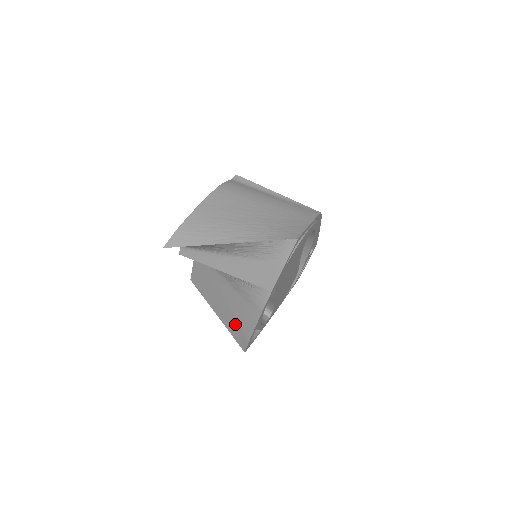
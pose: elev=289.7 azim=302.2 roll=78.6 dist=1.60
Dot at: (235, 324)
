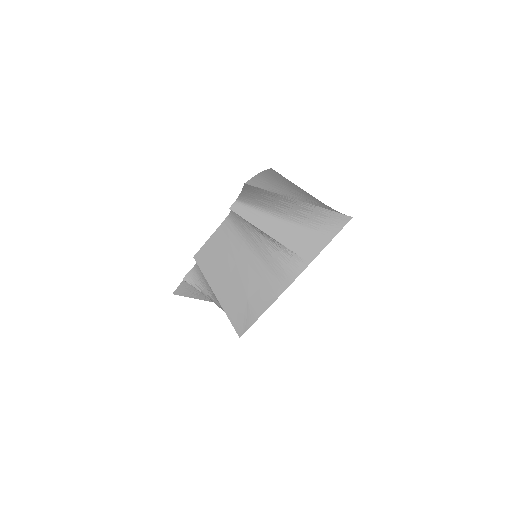
Dot at: (242, 303)
